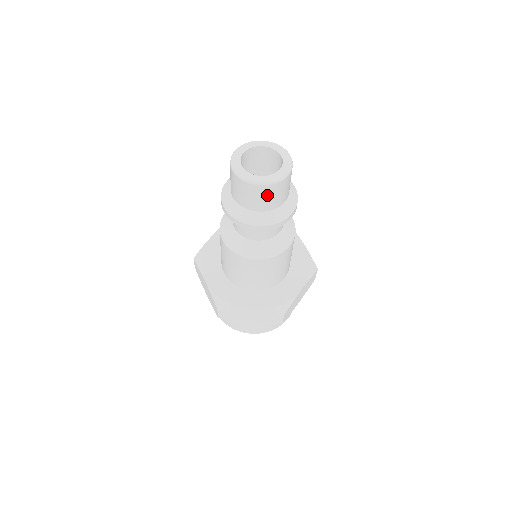
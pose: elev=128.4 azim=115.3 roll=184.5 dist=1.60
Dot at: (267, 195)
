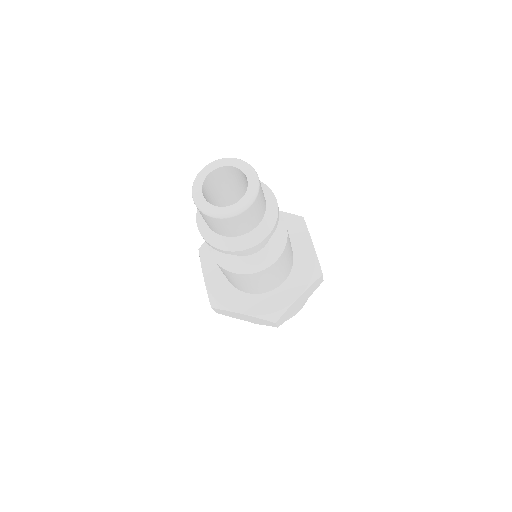
Dot at: (228, 225)
